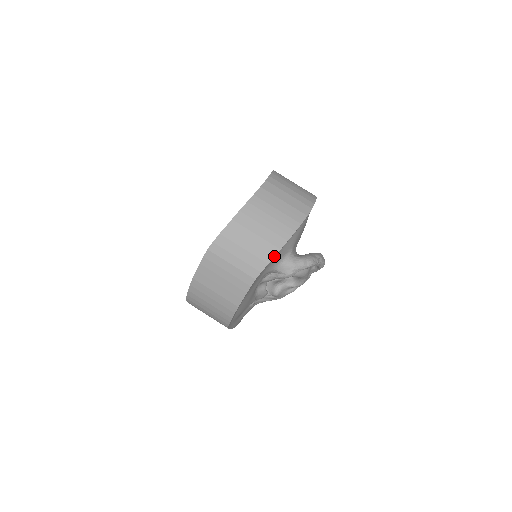
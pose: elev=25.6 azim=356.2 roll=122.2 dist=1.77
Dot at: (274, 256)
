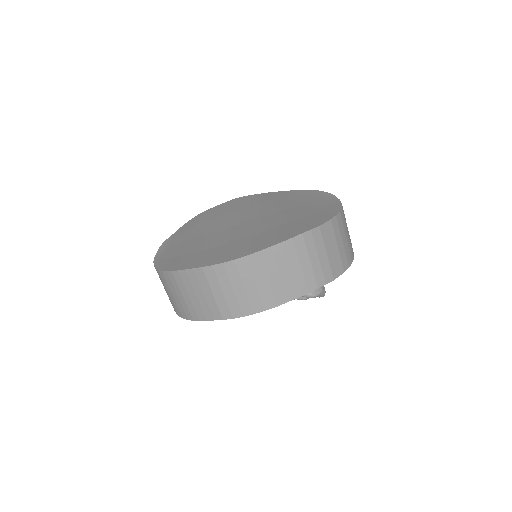
Dot at: (339, 275)
